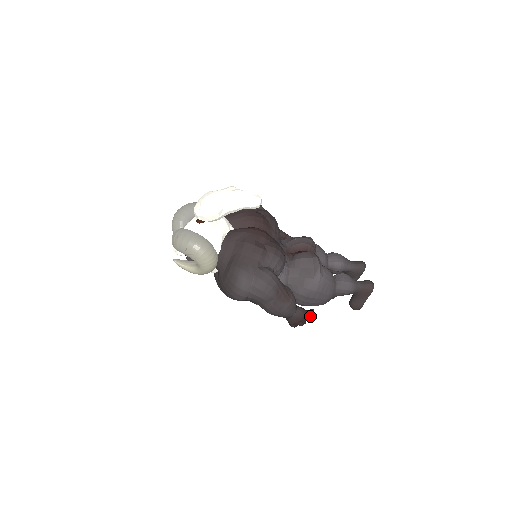
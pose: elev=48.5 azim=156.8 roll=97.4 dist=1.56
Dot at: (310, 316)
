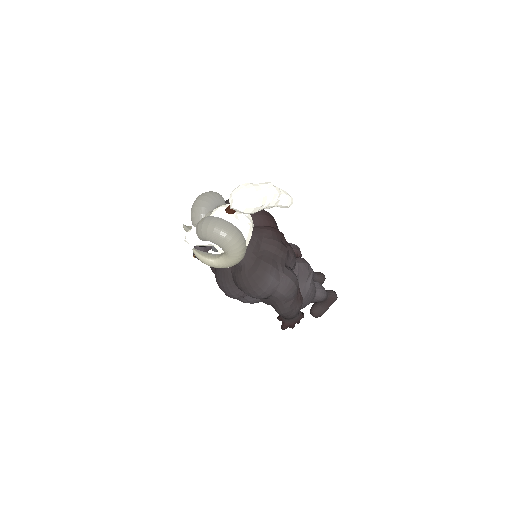
Dot at: occluded
